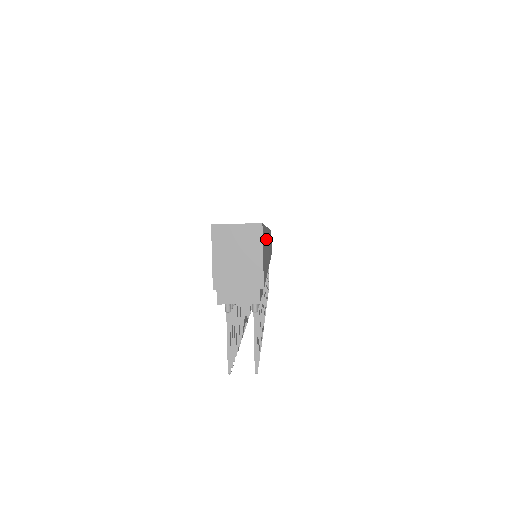
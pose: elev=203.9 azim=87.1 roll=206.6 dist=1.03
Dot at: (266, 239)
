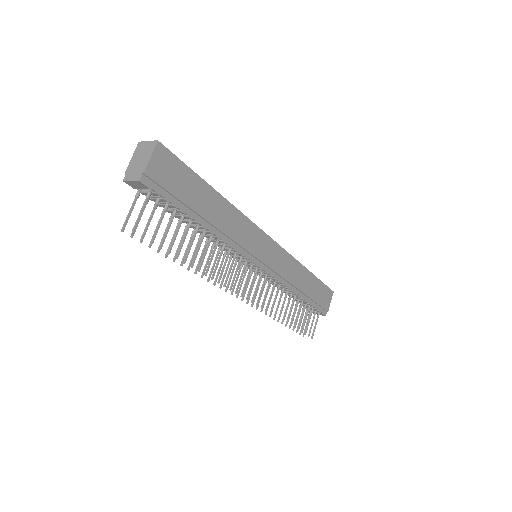
Dot at: (212, 197)
